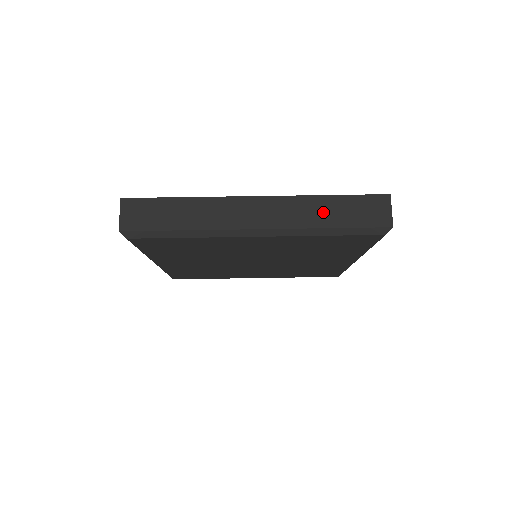
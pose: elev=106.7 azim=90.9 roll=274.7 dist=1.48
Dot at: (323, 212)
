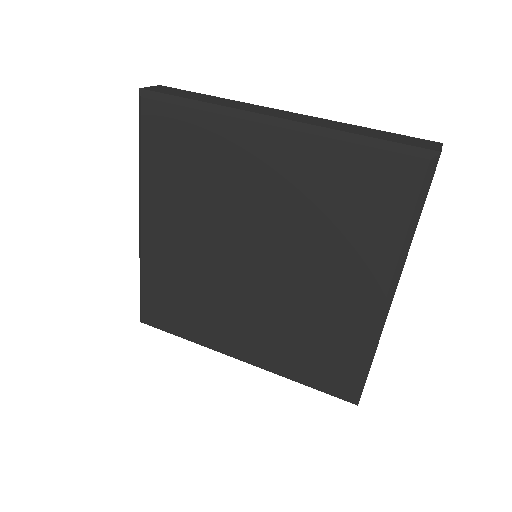
Dot at: (357, 130)
